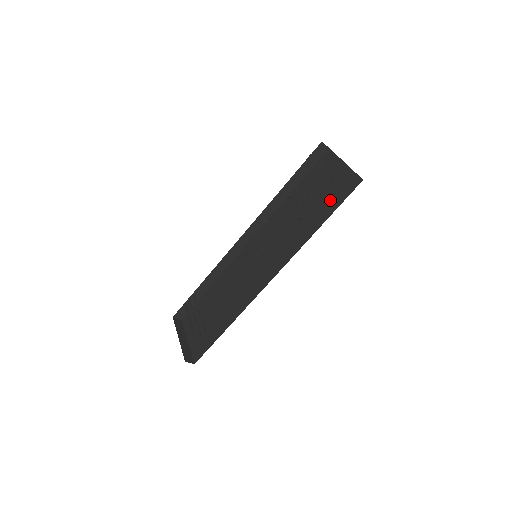
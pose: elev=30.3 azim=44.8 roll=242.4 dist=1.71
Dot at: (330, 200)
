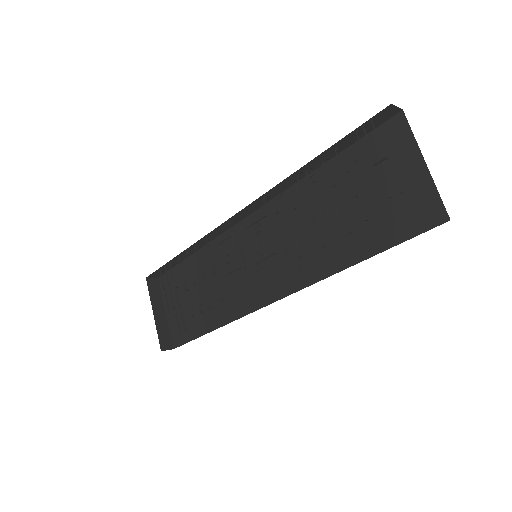
Dot at: (383, 224)
